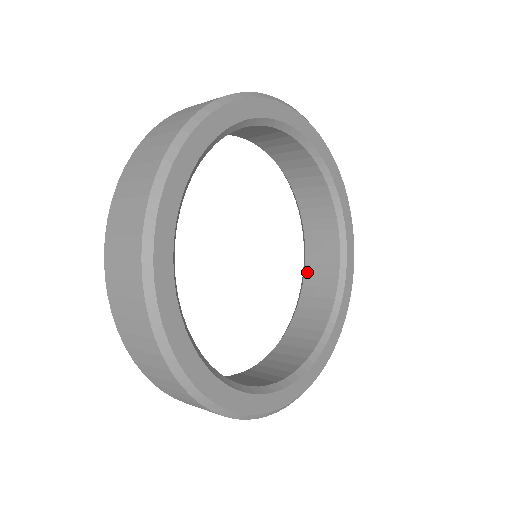
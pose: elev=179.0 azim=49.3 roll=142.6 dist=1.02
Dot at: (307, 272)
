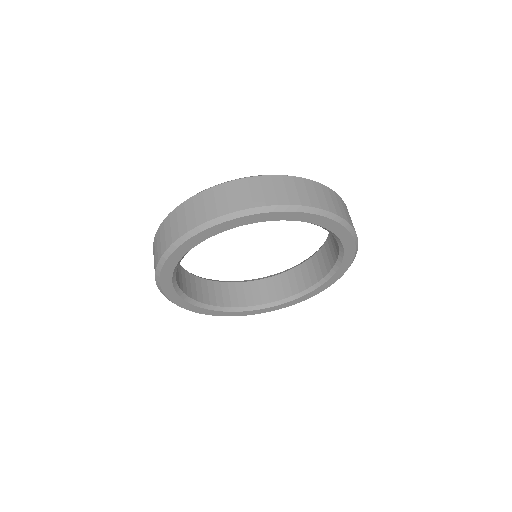
Dot at: occluded
